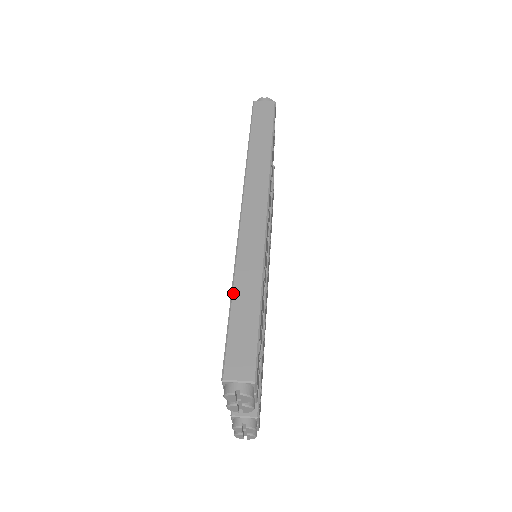
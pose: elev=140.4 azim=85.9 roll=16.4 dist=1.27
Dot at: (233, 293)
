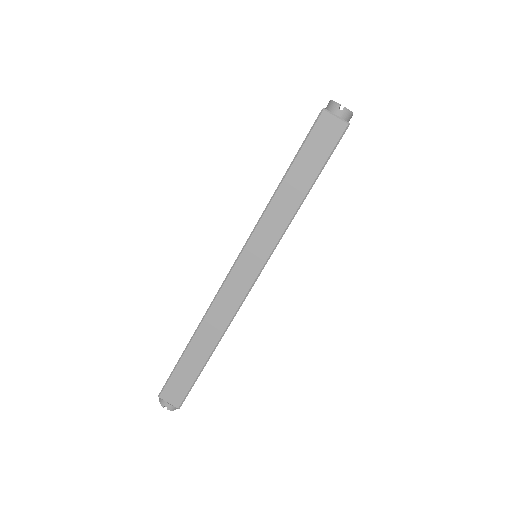
Dot at: (189, 344)
